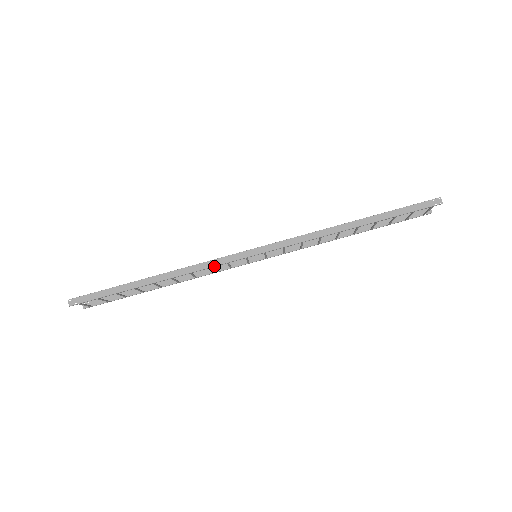
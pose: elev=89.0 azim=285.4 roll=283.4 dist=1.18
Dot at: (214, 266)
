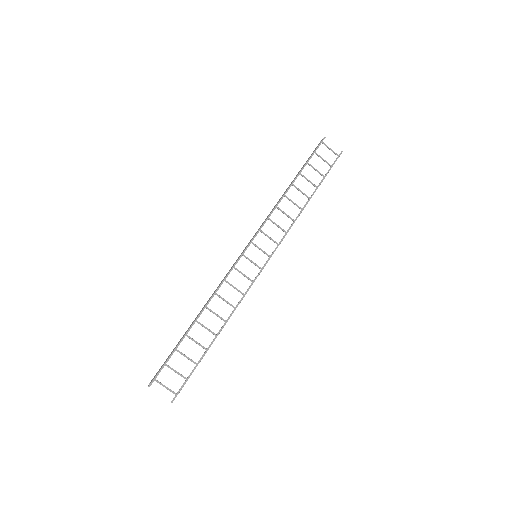
Dot at: (226, 276)
